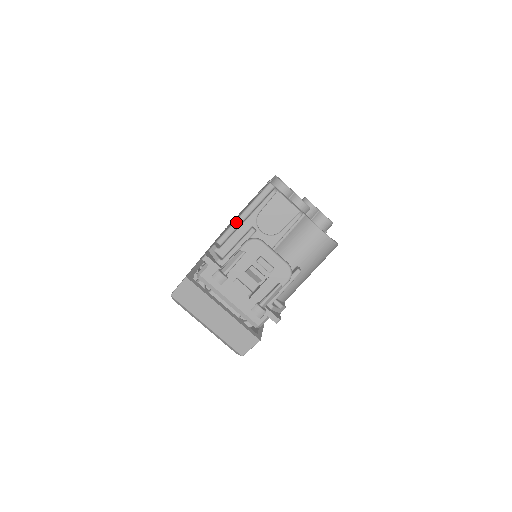
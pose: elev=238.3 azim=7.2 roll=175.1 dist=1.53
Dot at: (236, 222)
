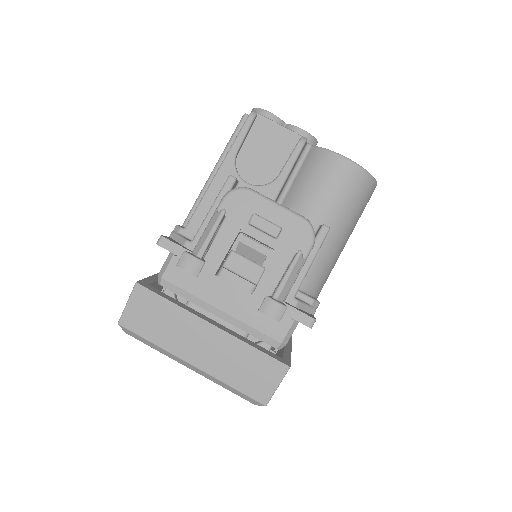
Dot at: (206, 186)
